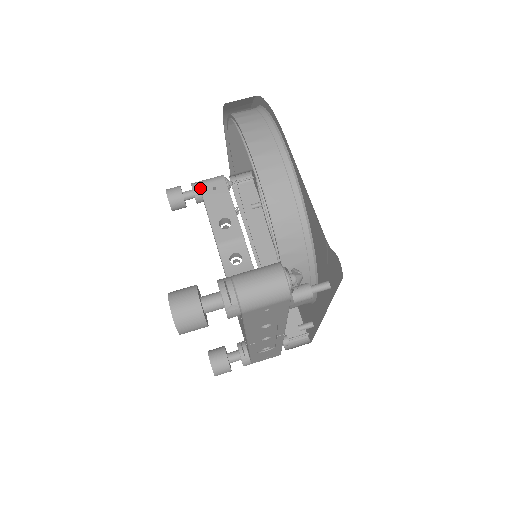
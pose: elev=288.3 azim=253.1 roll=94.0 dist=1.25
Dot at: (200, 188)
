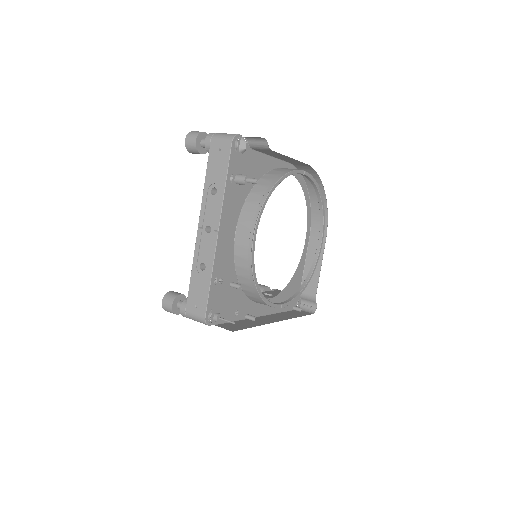
Dot at: (278, 290)
